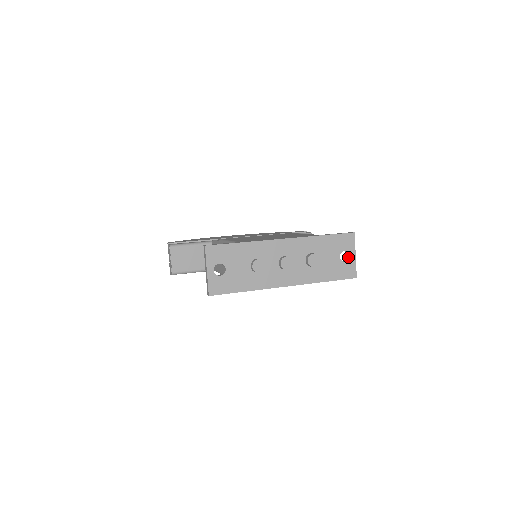
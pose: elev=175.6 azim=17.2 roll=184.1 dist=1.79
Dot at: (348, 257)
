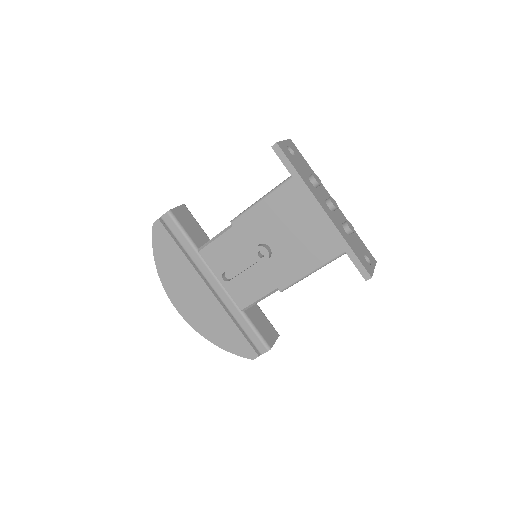
Dot at: occluded
